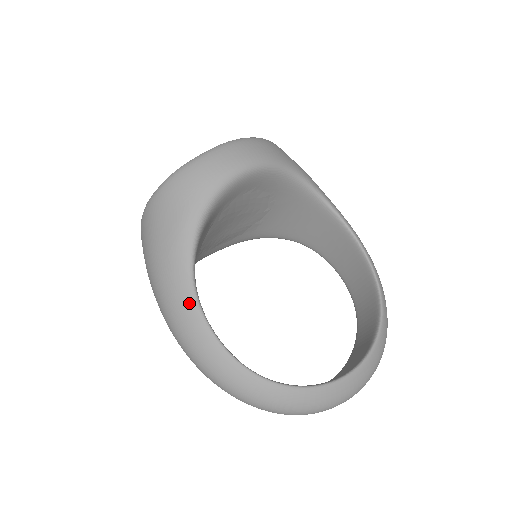
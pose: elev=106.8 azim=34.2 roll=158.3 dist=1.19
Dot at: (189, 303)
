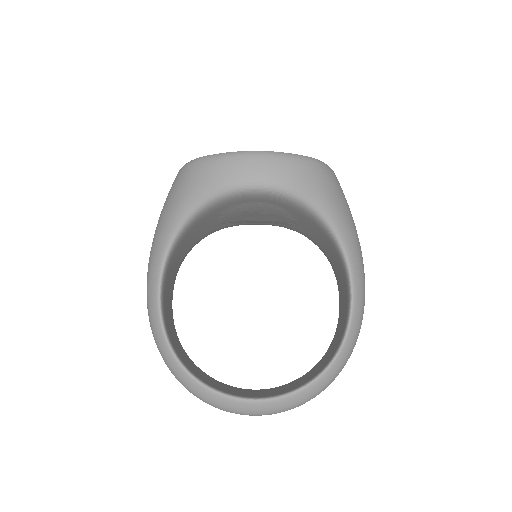
Dot at: (156, 271)
